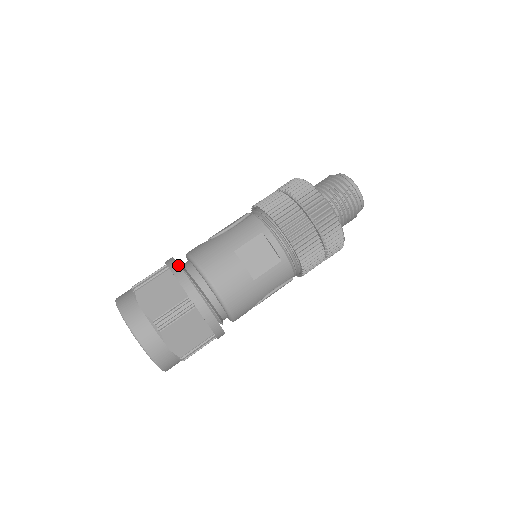
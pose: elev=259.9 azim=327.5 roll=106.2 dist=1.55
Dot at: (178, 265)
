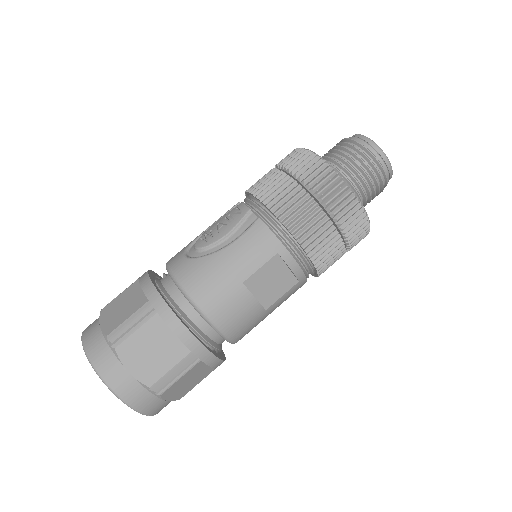
Dot at: (169, 308)
